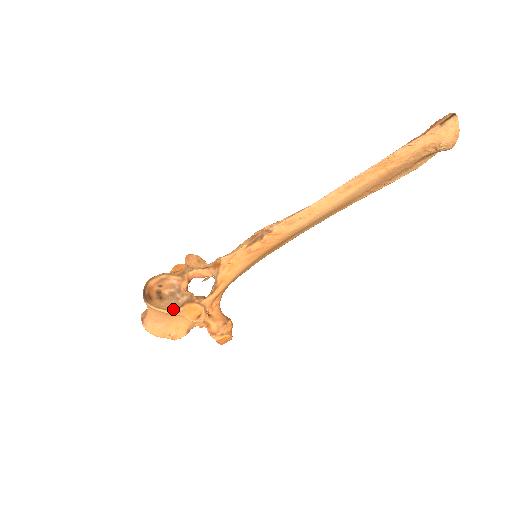
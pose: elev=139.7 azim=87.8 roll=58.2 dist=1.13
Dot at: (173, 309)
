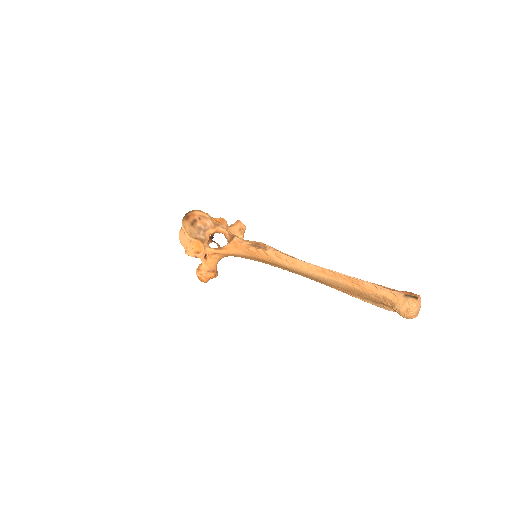
Dot at: (190, 235)
